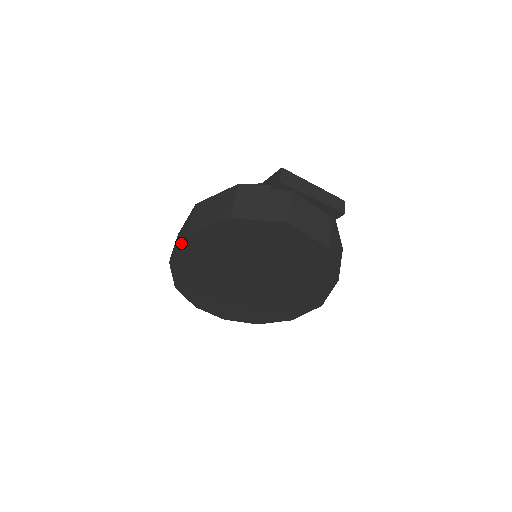
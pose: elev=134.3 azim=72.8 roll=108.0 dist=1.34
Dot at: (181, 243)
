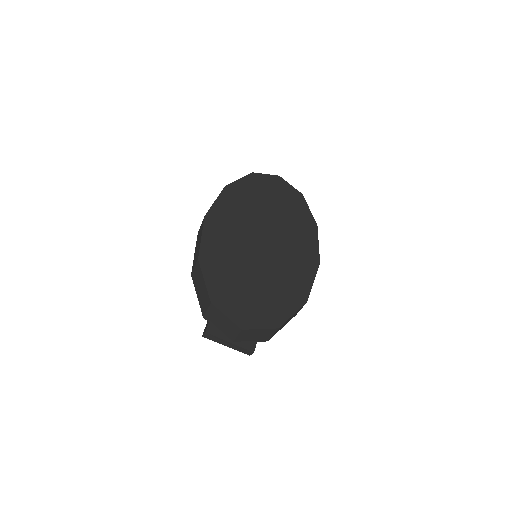
Dot at: (220, 193)
